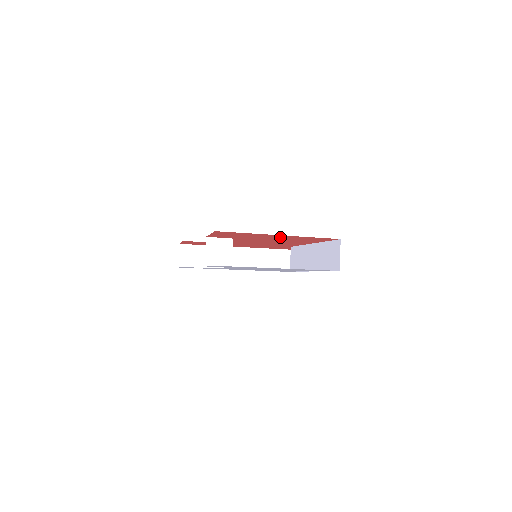
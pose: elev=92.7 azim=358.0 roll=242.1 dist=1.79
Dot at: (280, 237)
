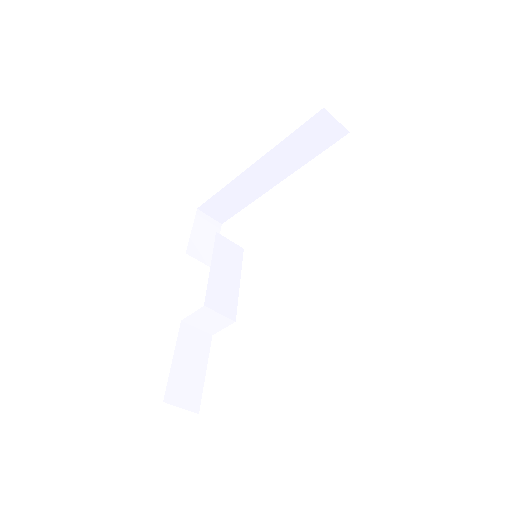
Dot at: occluded
